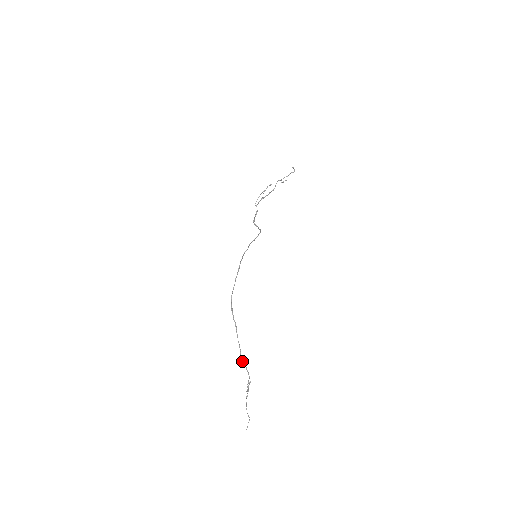
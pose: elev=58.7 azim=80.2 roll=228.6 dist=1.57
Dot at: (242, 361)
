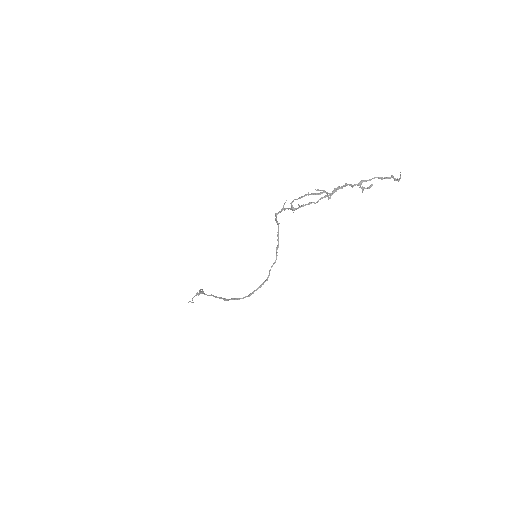
Dot at: occluded
